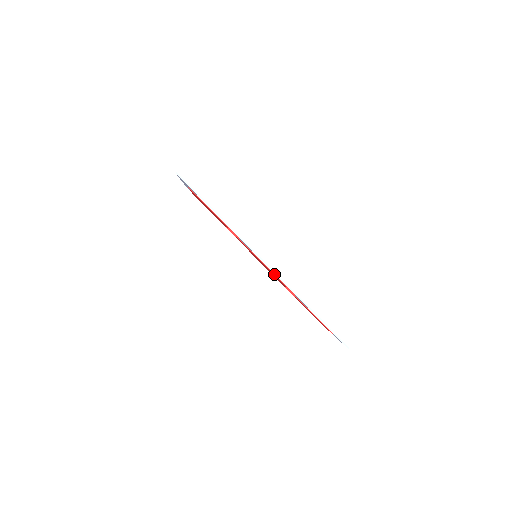
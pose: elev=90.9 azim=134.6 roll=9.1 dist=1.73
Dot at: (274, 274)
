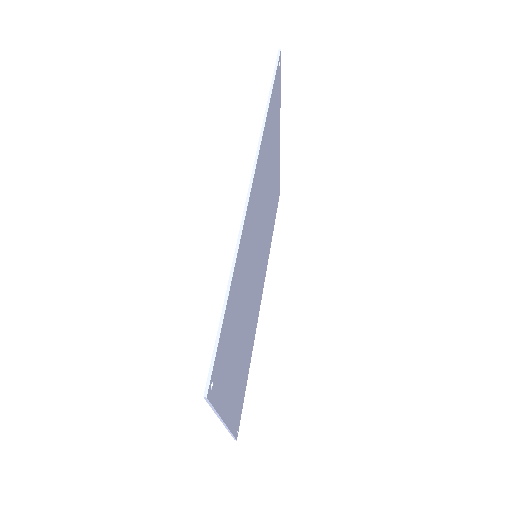
Dot at: occluded
